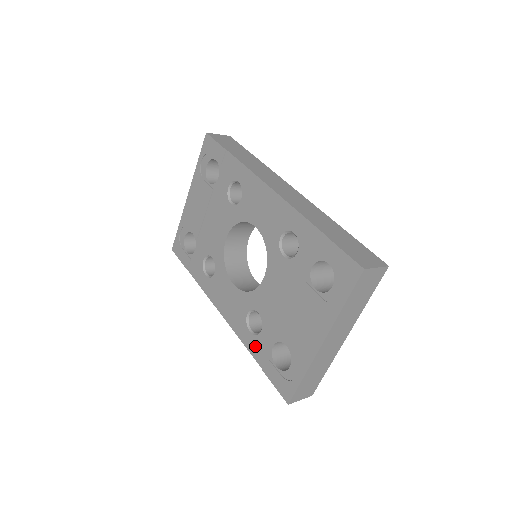
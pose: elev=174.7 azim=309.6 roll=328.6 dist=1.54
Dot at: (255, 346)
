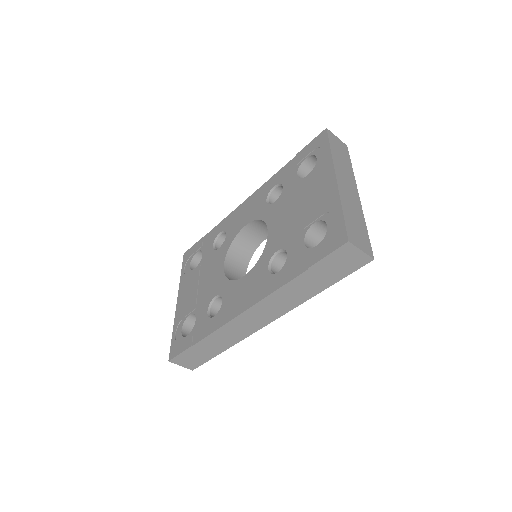
Dot at: (289, 270)
